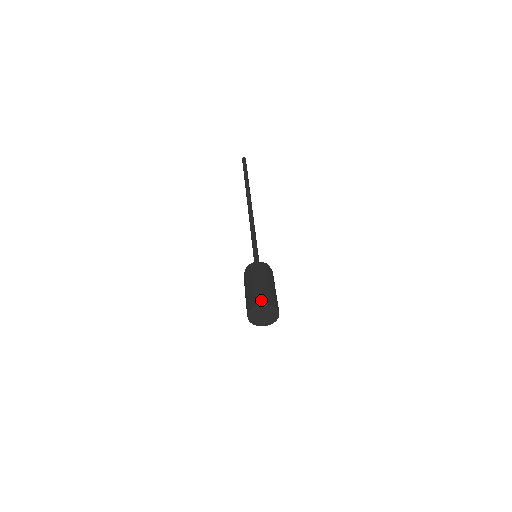
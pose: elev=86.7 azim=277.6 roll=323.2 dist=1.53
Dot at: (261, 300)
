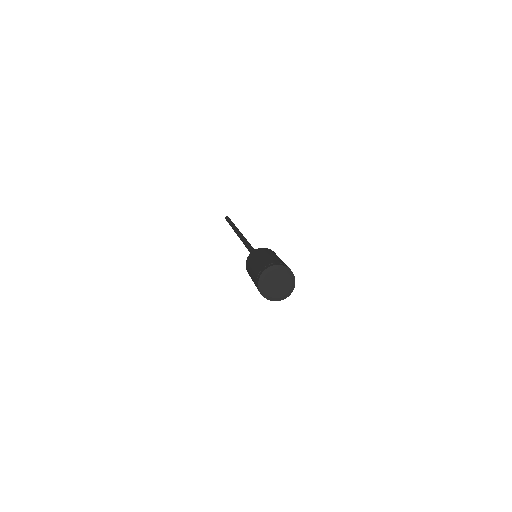
Dot at: (273, 263)
